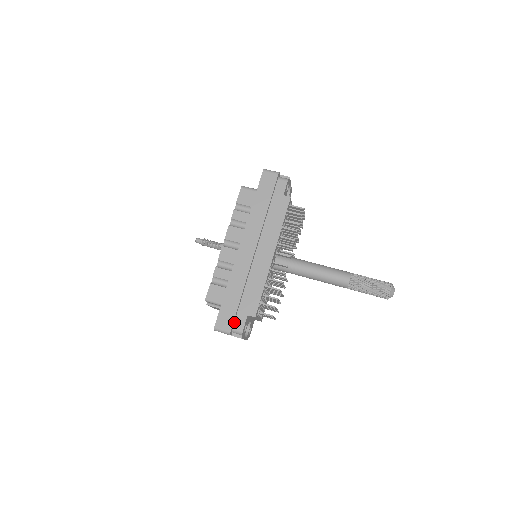
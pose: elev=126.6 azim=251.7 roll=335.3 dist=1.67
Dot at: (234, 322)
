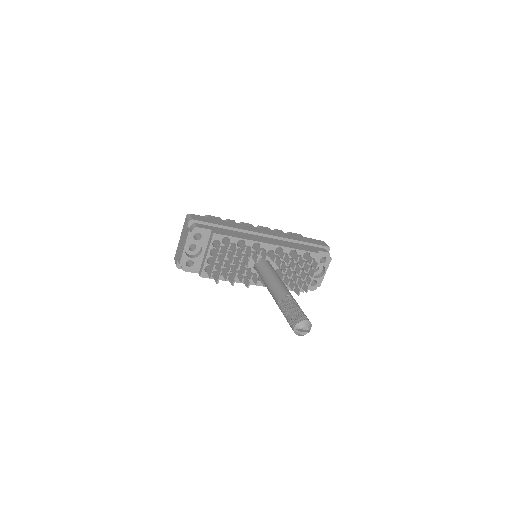
Dot at: (201, 224)
